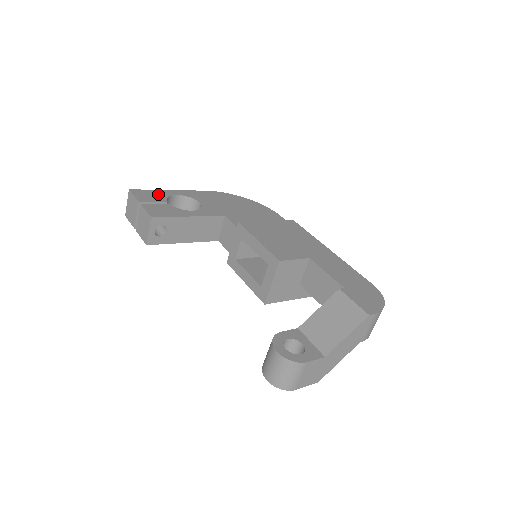
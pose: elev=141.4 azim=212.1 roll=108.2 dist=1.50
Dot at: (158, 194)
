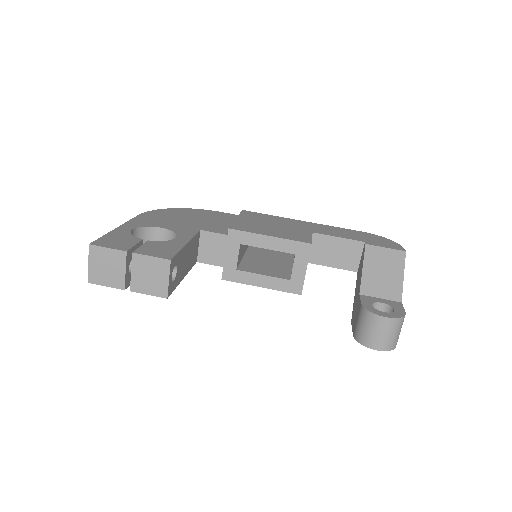
Dot at: (120, 236)
